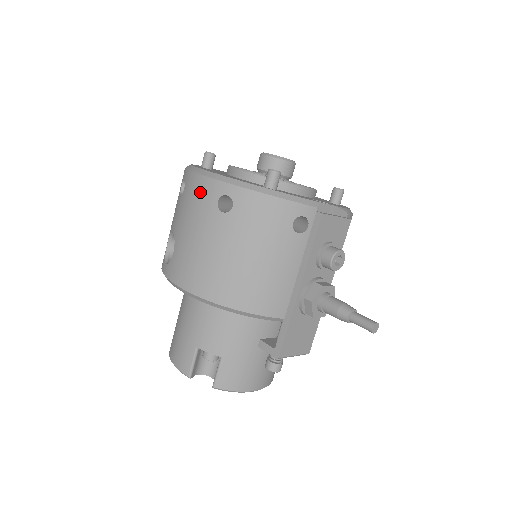
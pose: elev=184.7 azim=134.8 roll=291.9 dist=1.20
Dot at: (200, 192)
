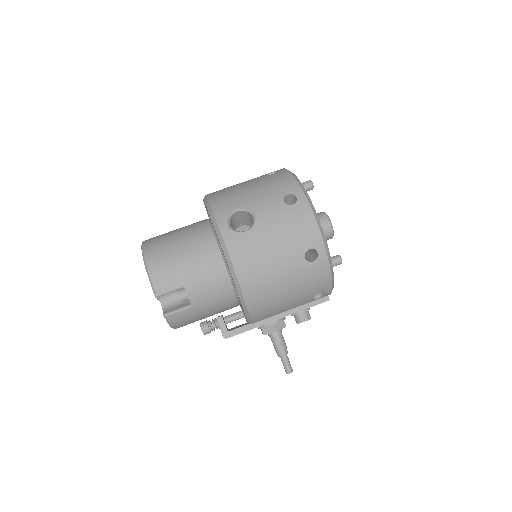
Dot at: (305, 229)
